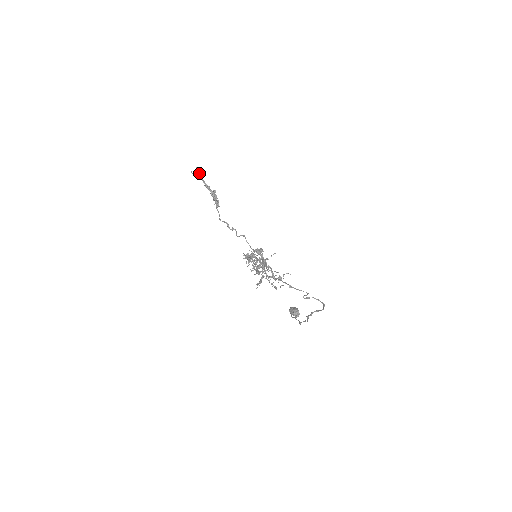
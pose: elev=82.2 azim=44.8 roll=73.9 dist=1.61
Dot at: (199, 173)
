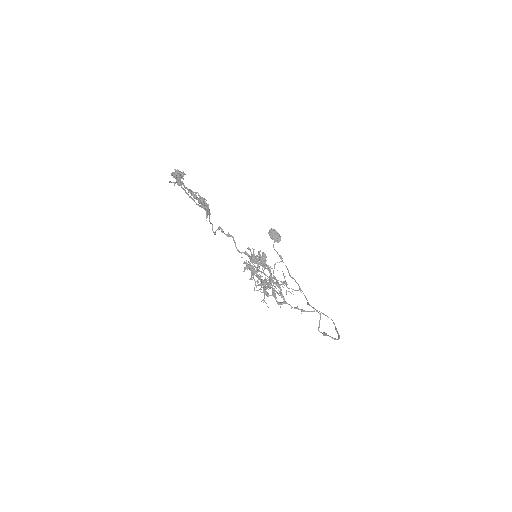
Dot at: (180, 179)
